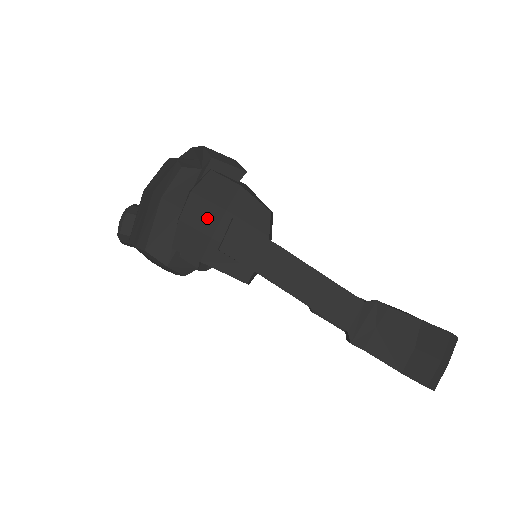
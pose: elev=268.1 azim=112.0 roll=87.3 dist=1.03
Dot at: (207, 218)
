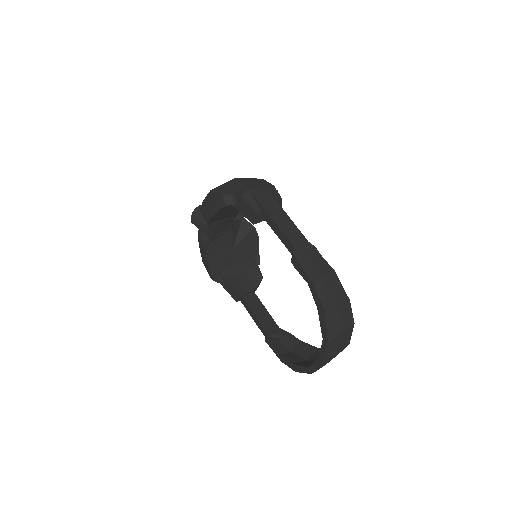
Dot at: (253, 185)
